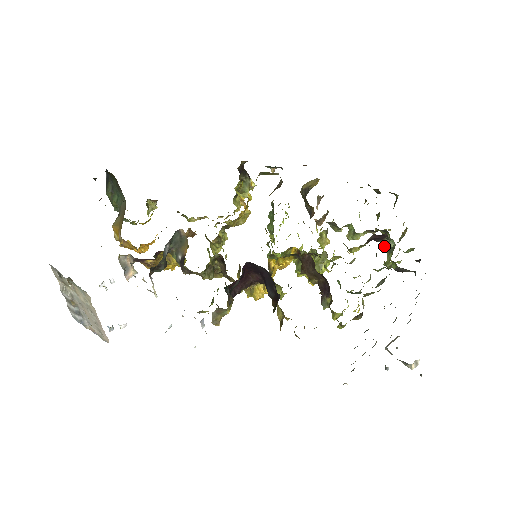
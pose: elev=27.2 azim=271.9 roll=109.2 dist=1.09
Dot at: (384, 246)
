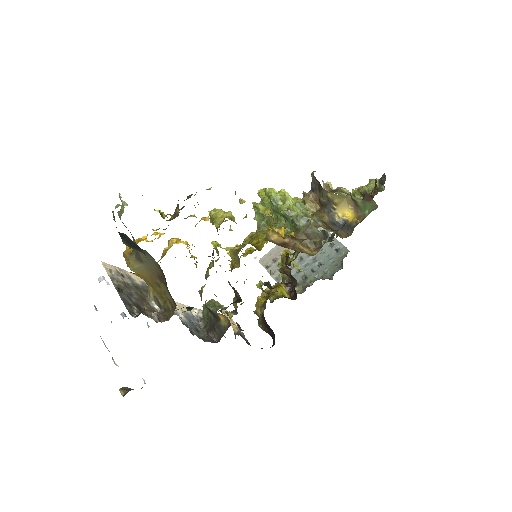
Dot at: occluded
